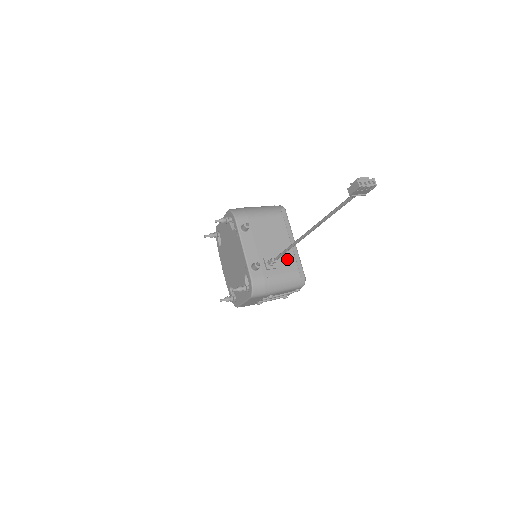
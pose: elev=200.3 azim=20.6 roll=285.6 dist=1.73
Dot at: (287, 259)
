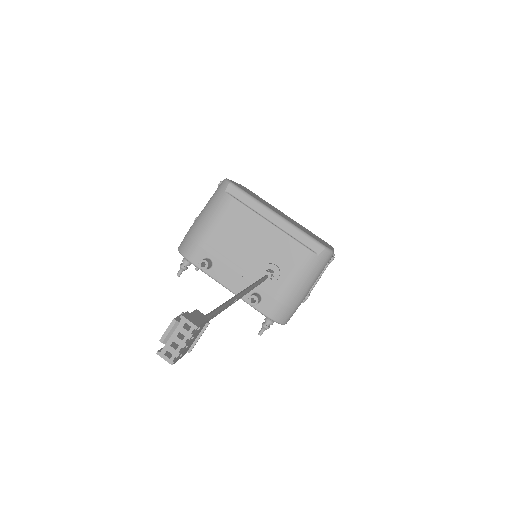
Dot at: (283, 250)
